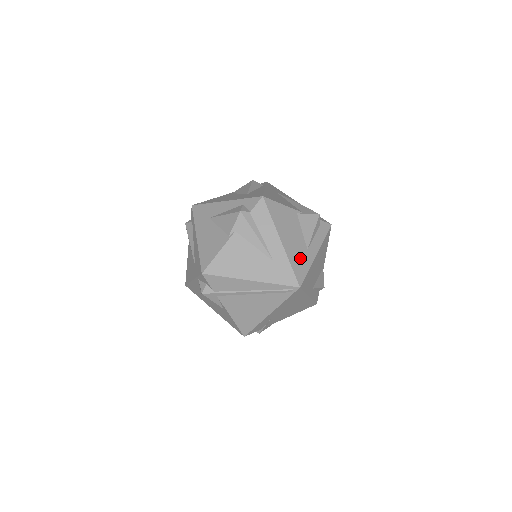
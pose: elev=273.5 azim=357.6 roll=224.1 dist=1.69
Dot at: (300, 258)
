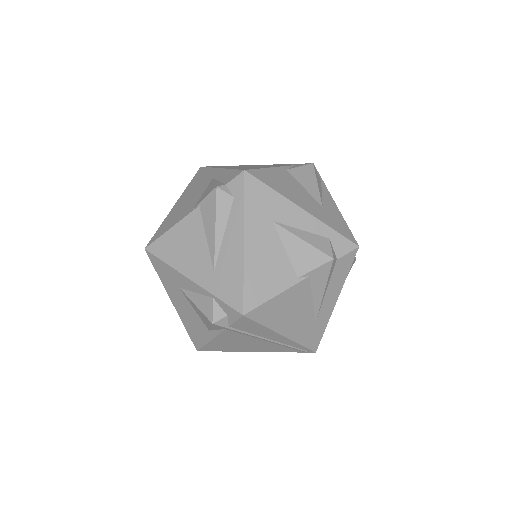
Dot at: occluded
